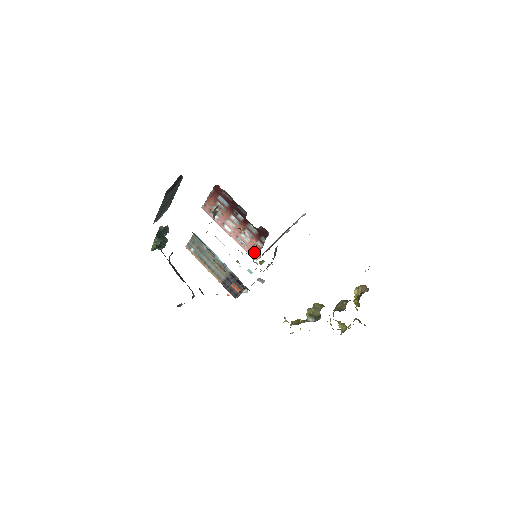
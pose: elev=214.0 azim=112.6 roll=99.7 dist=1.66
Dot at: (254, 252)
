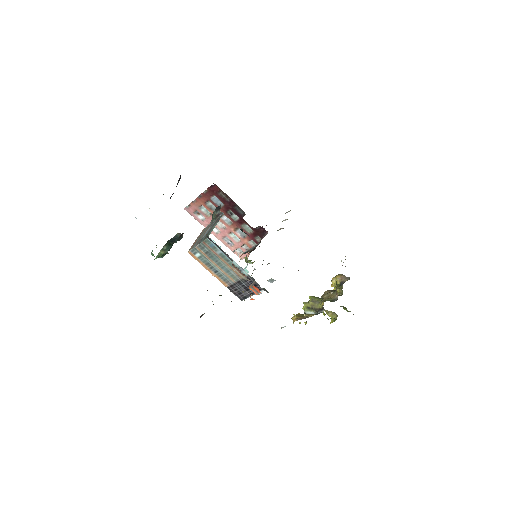
Dot at: (241, 251)
